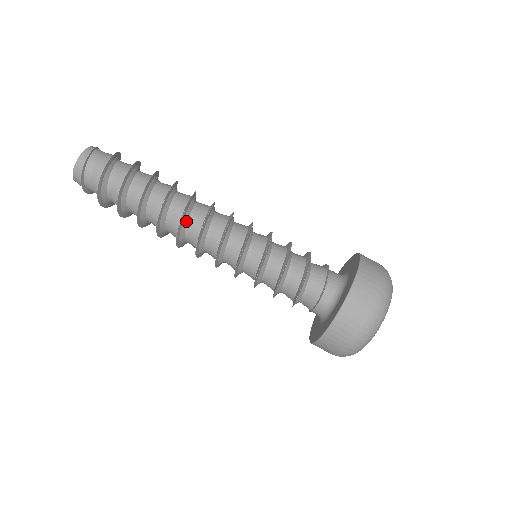
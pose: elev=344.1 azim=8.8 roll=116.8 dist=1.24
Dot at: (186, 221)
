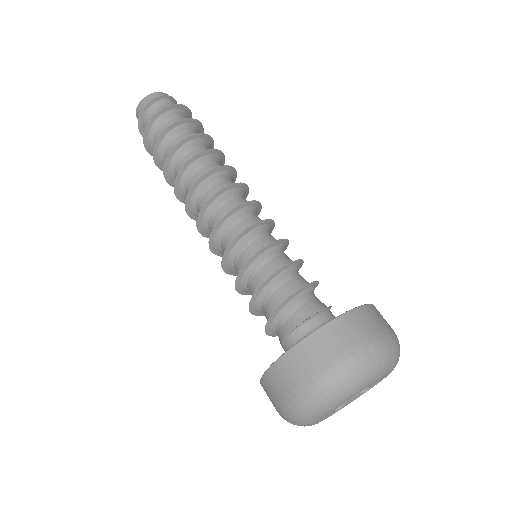
Dot at: (222, 175)
